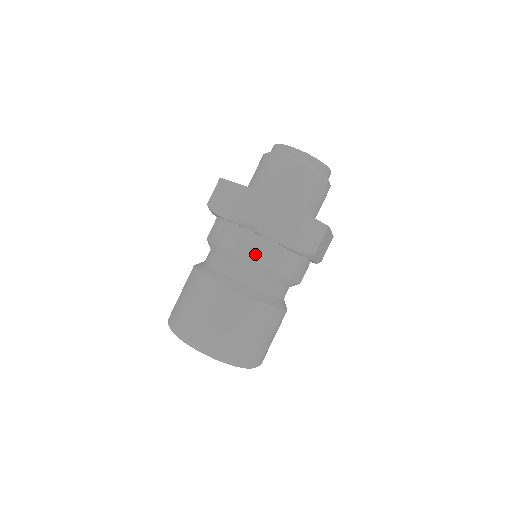
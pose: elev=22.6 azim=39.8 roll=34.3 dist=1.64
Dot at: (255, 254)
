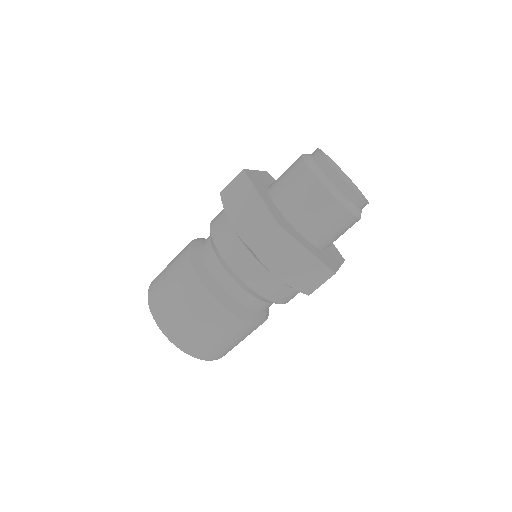
Dot at: (248, 275)
